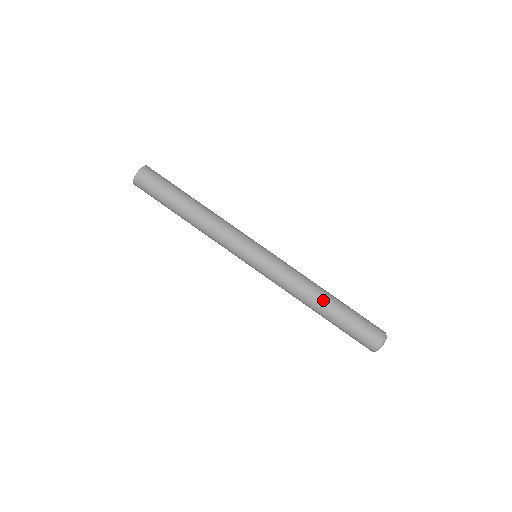
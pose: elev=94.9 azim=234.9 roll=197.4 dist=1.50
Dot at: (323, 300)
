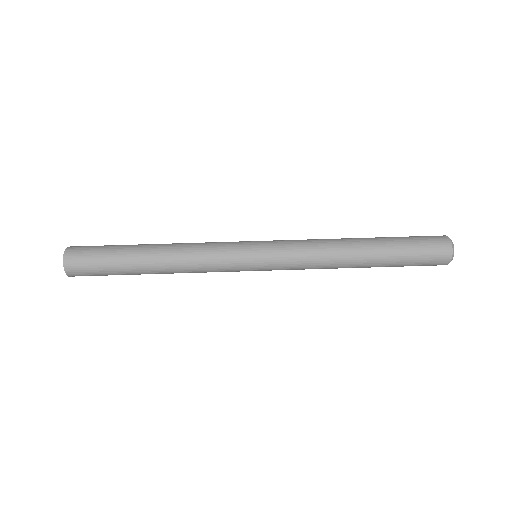
Dot at: (360, 260)
